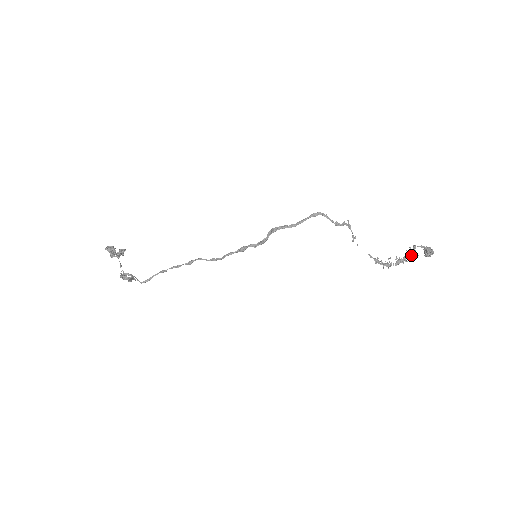
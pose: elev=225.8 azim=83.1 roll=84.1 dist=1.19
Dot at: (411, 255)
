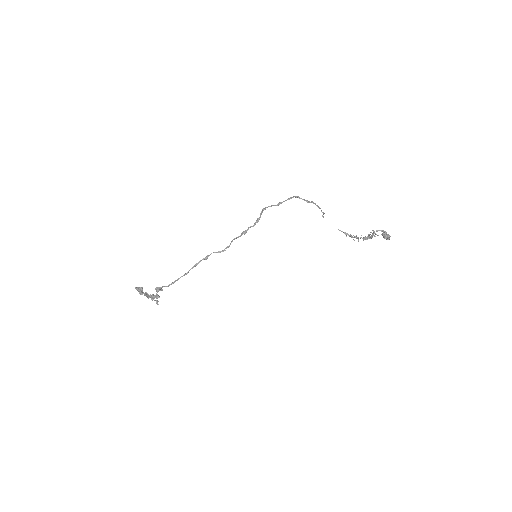
Dot at: (373, 235)
